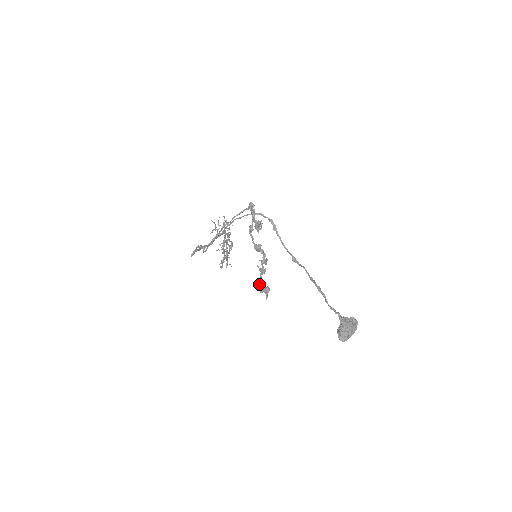
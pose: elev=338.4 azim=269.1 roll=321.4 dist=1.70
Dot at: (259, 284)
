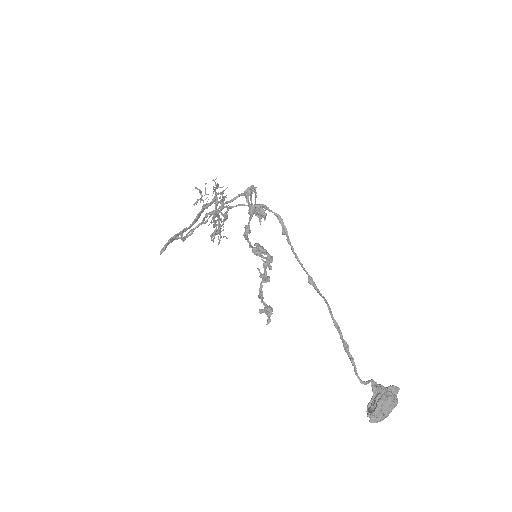
Dot at: (259, 297)
